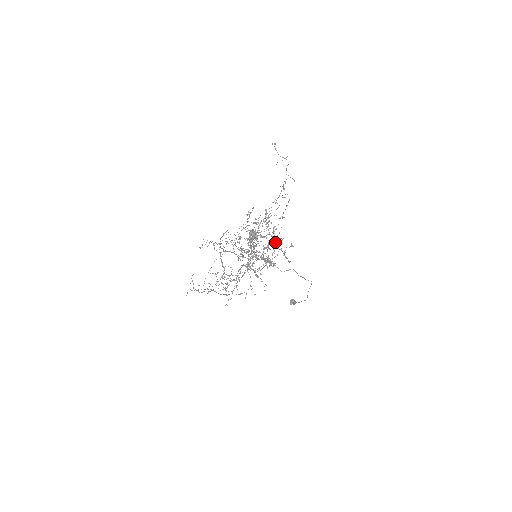
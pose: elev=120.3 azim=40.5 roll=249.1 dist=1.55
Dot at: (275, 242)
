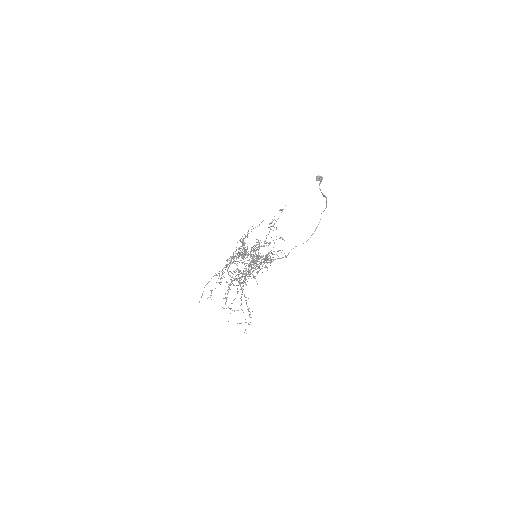
Dot at: (263, 258)
